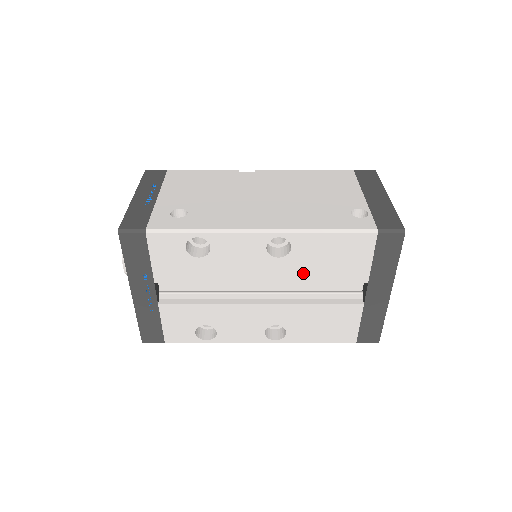
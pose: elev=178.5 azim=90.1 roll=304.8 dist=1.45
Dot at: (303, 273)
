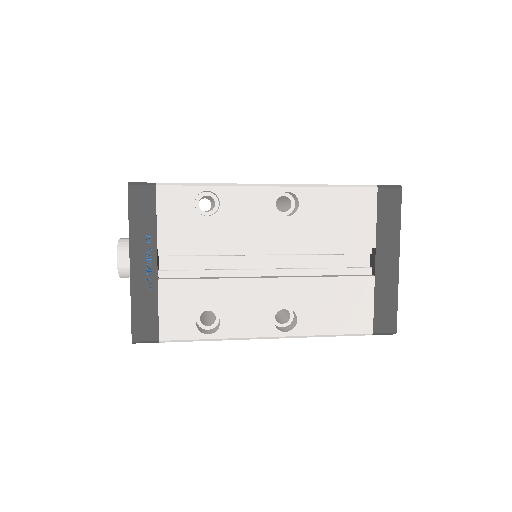
Dot at: (311, 236)
